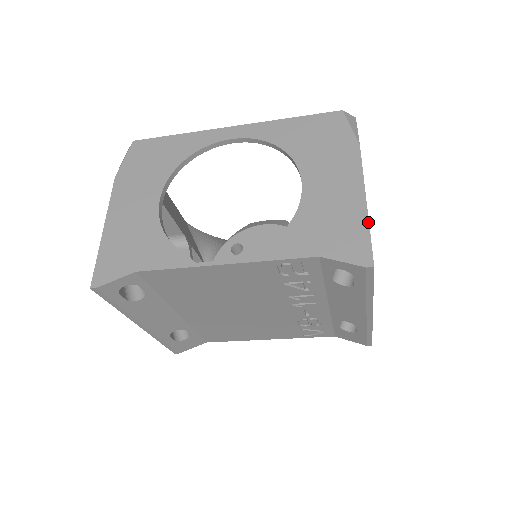
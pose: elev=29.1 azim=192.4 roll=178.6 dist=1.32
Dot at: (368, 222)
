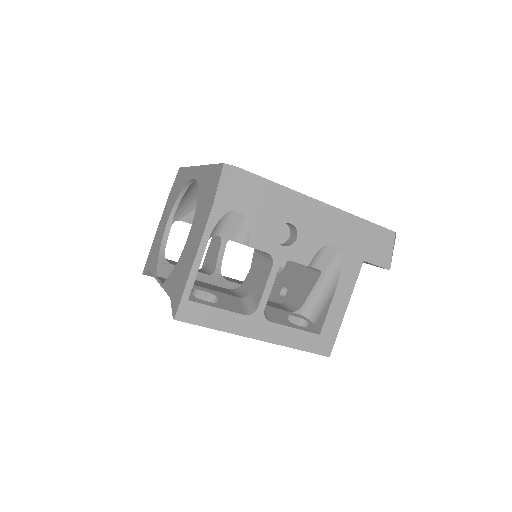
Dot at: (186, 282)
